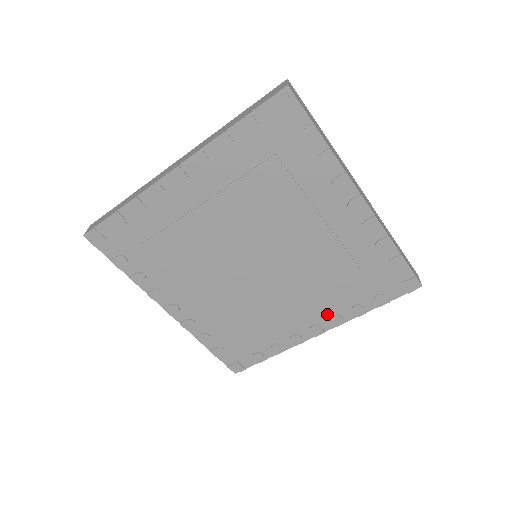
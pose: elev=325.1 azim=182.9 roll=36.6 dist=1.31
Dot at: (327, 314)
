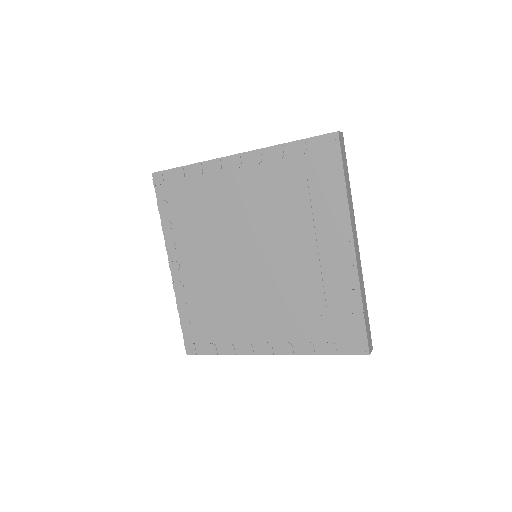
Dot at: (283, 338)
